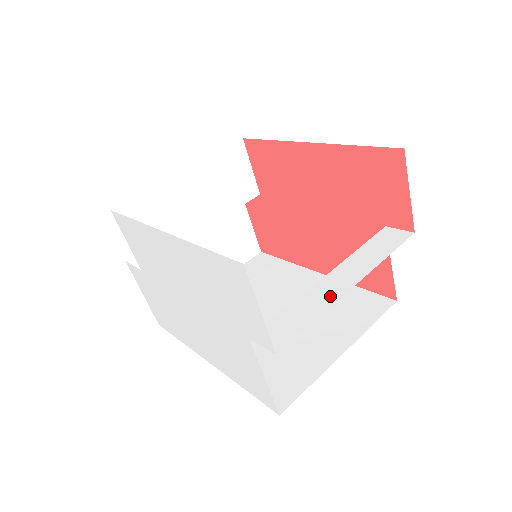
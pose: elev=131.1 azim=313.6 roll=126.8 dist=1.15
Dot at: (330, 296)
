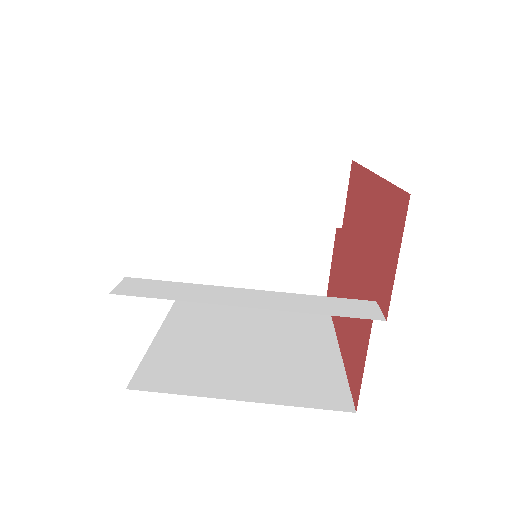
Dot at: (220, 298)
